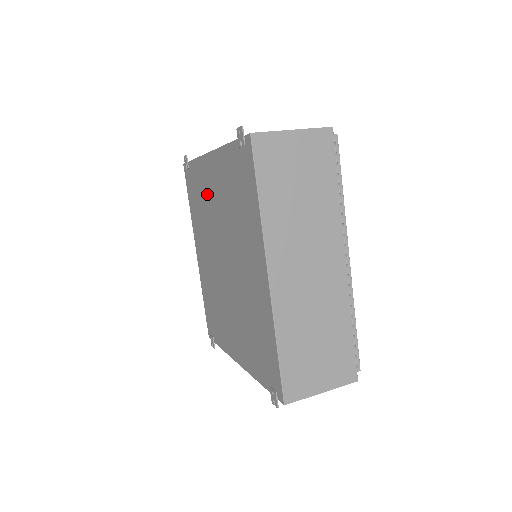
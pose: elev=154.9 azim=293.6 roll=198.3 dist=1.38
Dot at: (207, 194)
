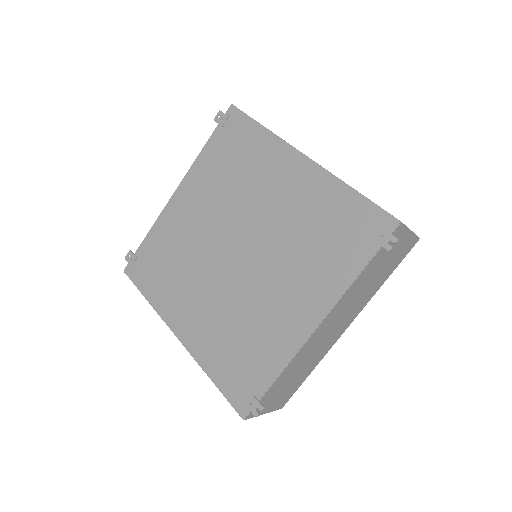
Dot at: (182, 231)
